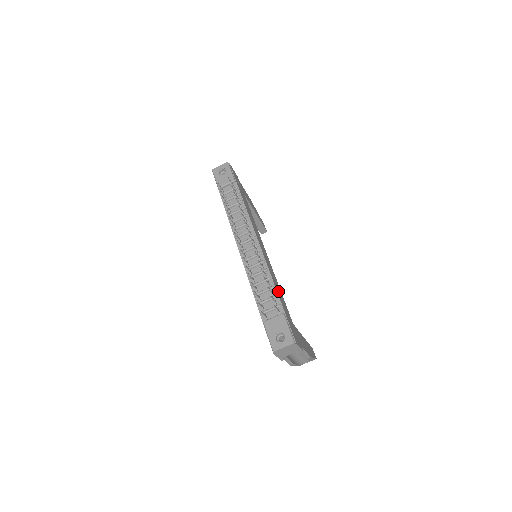
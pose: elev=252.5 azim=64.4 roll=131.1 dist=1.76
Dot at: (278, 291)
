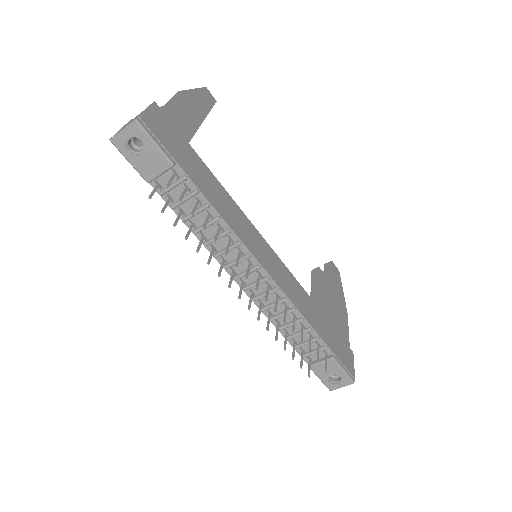
Dot at: (313, 319)
